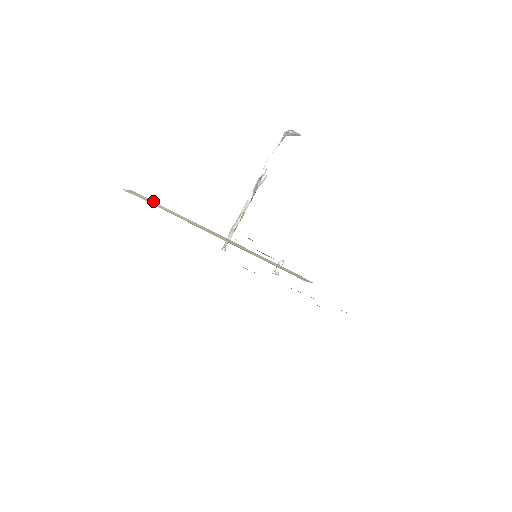
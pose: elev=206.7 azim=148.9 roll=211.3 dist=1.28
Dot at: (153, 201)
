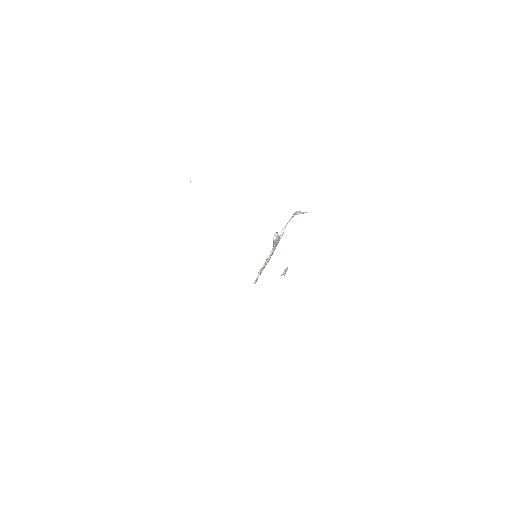
Dot at: occluded
